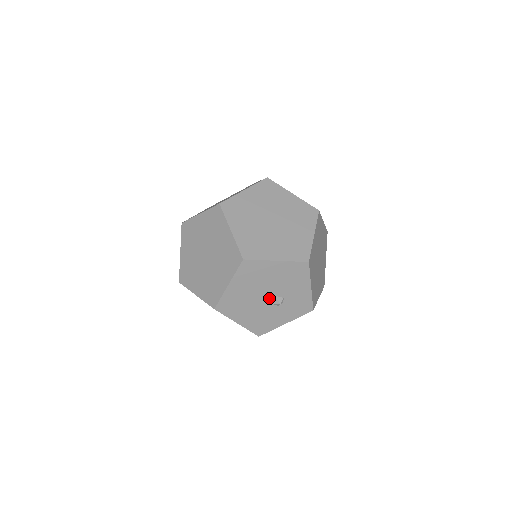
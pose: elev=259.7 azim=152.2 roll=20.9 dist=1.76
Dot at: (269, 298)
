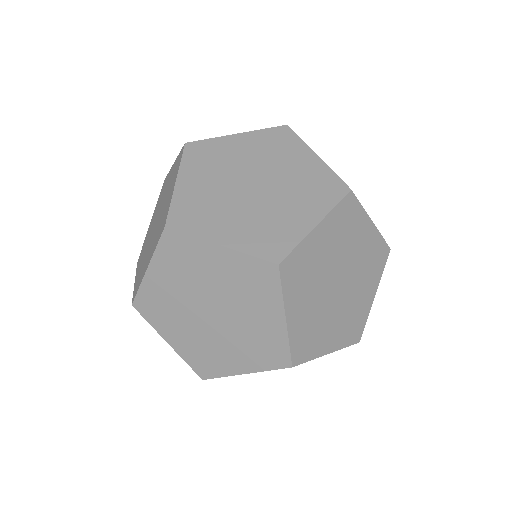
Dot at: occluded
